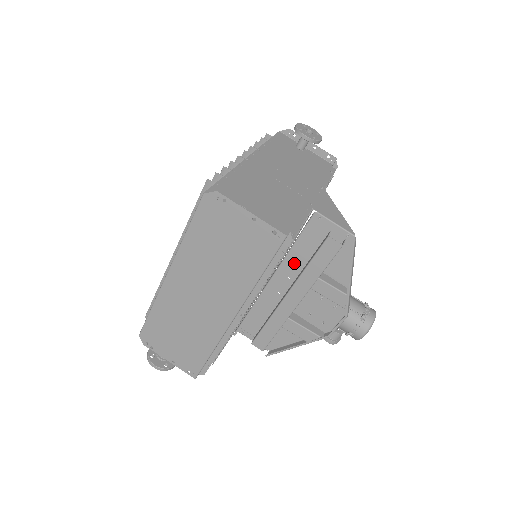
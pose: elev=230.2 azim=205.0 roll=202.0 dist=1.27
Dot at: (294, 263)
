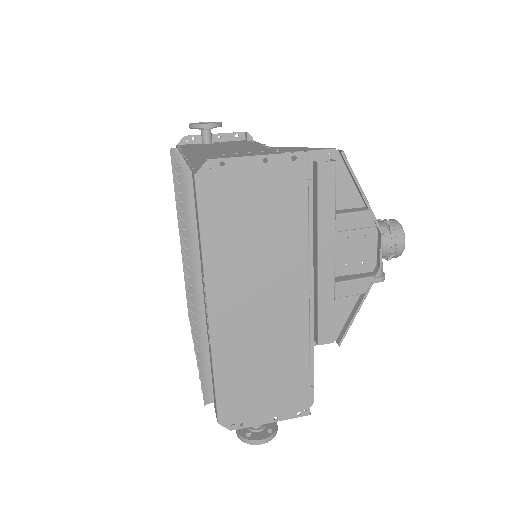
Dot at: occluded
